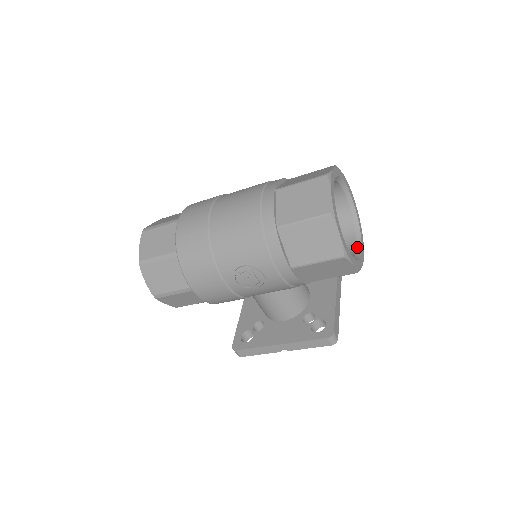
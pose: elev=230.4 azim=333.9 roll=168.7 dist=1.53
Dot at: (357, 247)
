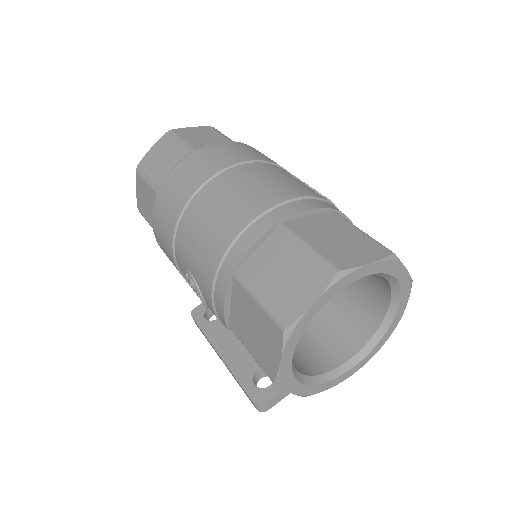
Dot at: (348, 361)
